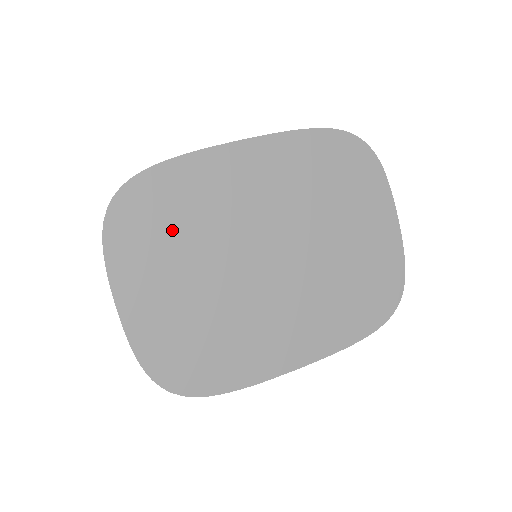
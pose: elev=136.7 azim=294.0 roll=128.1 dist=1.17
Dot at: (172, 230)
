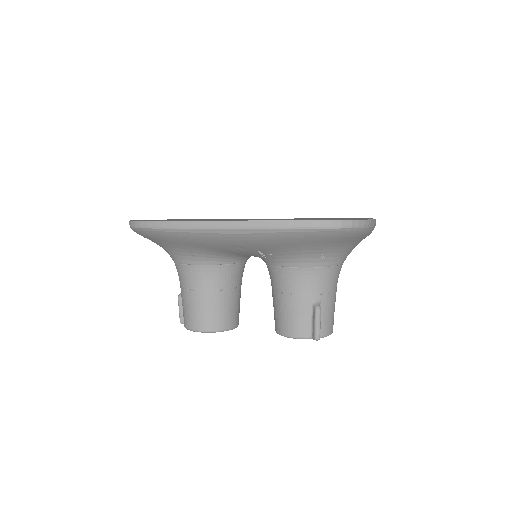
Dot at: occluded
